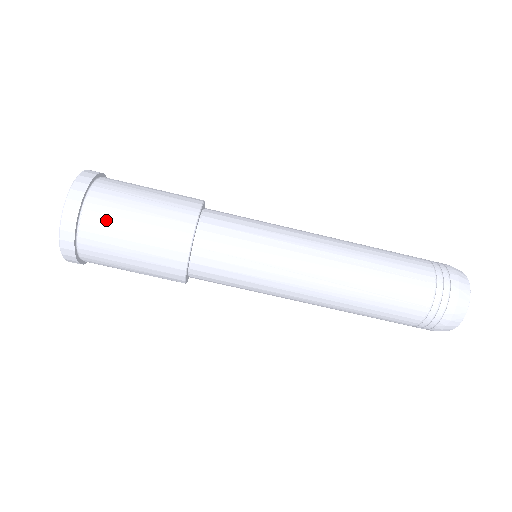
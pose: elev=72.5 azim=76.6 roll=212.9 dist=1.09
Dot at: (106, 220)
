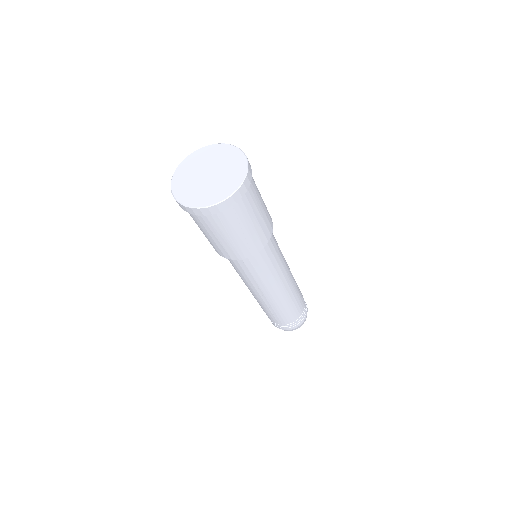
Dot at: (199, 223)
